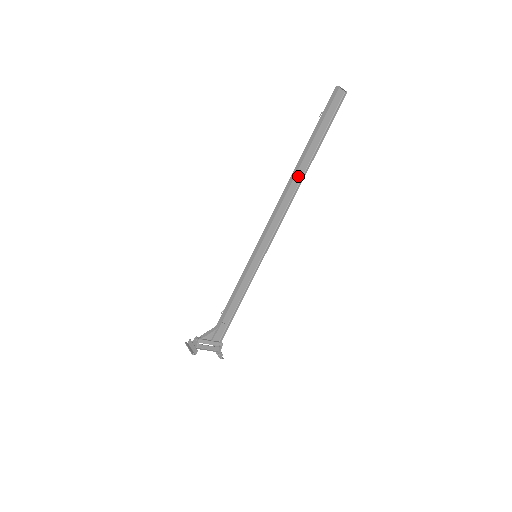
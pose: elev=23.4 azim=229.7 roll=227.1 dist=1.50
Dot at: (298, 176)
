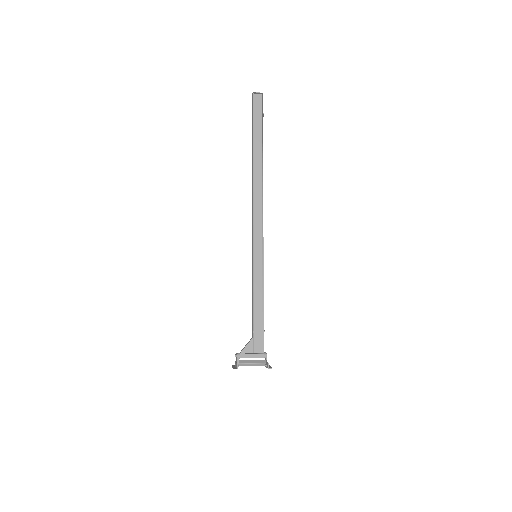
Dot at: (258, 173)
